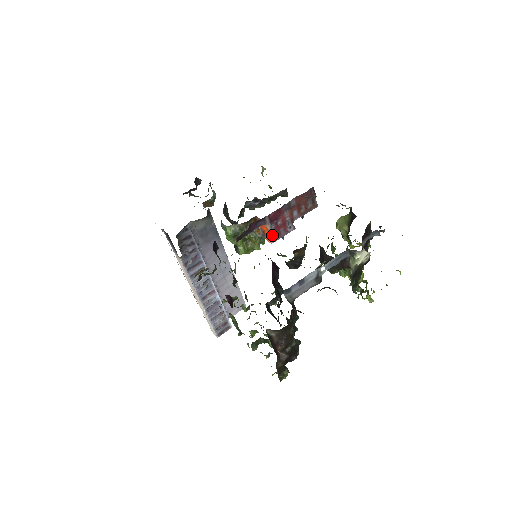
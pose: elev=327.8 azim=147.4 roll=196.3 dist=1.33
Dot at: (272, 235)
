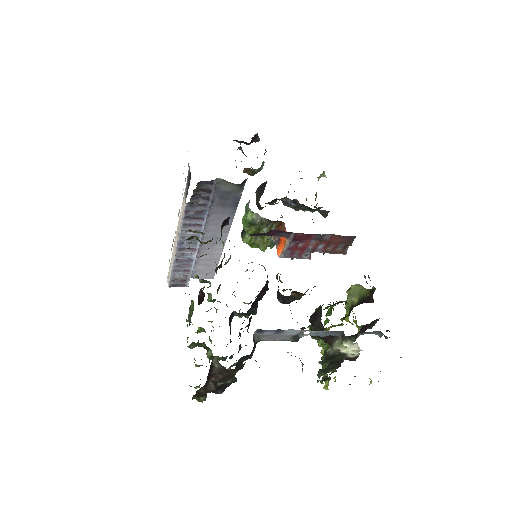
Dot at: (285, 250)
